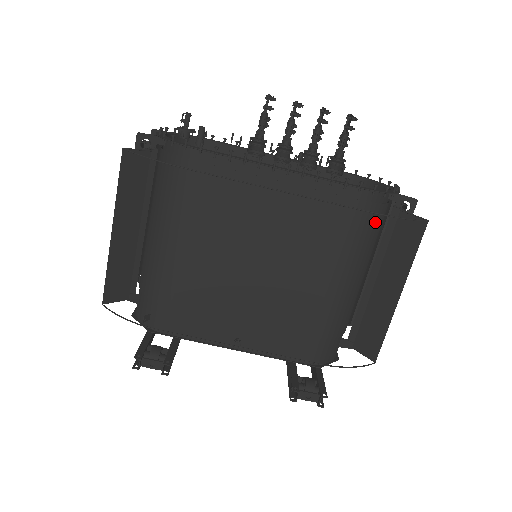
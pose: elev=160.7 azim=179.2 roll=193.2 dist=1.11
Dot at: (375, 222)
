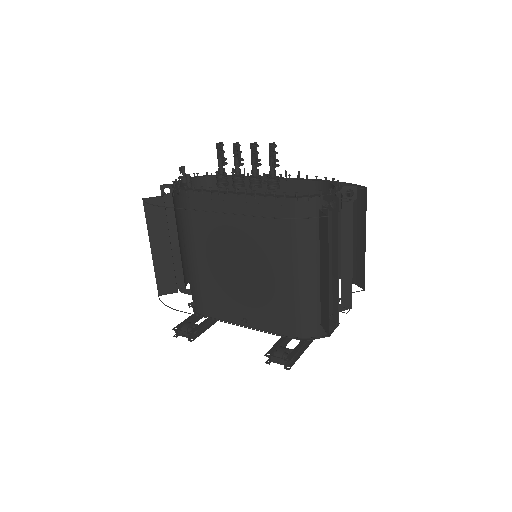
Dot at: (312, 221)
